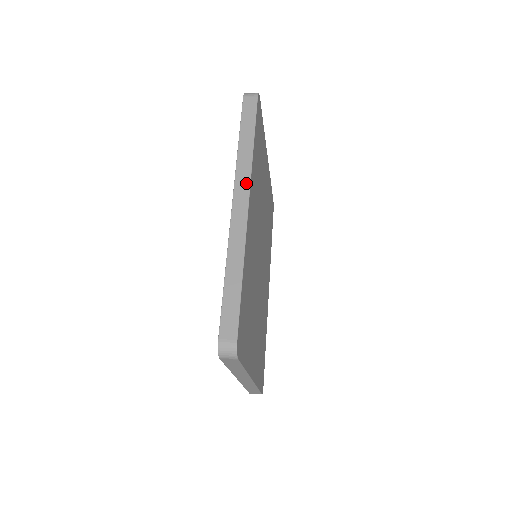
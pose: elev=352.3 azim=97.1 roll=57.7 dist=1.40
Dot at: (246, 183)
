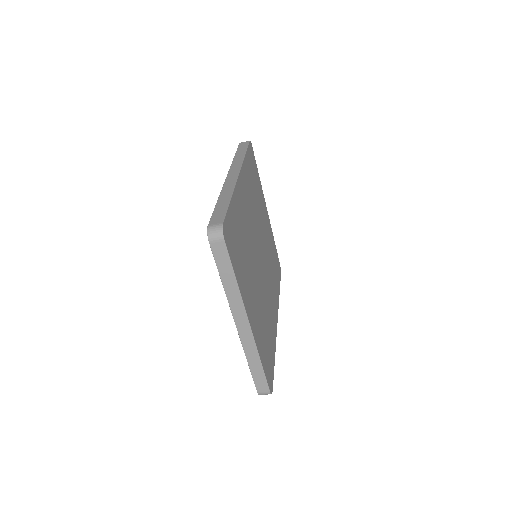
Dot at: (238, 168)
